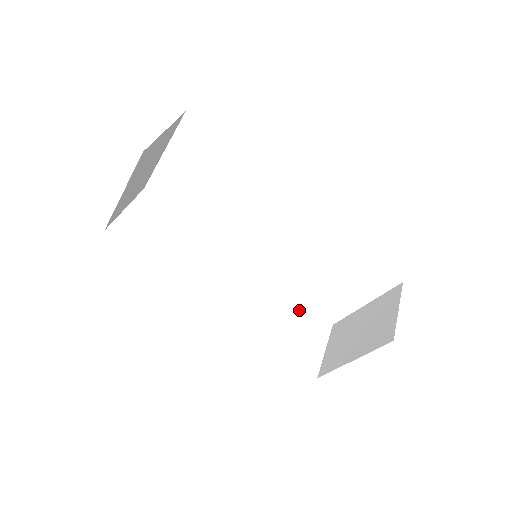
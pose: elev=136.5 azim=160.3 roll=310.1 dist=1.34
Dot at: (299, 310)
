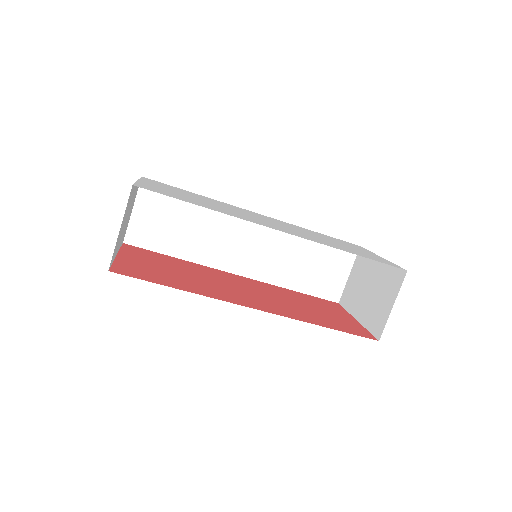
Dot at: (322, 245)
